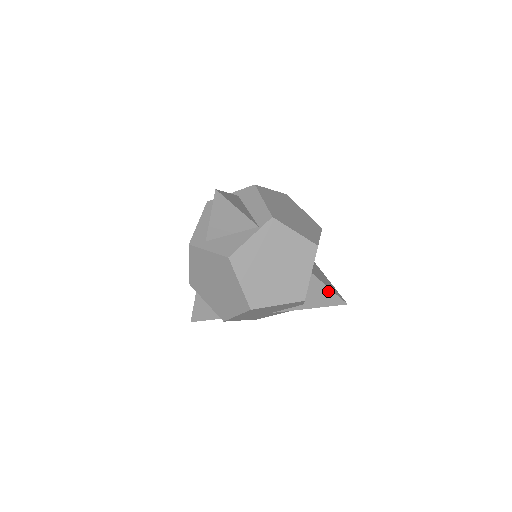
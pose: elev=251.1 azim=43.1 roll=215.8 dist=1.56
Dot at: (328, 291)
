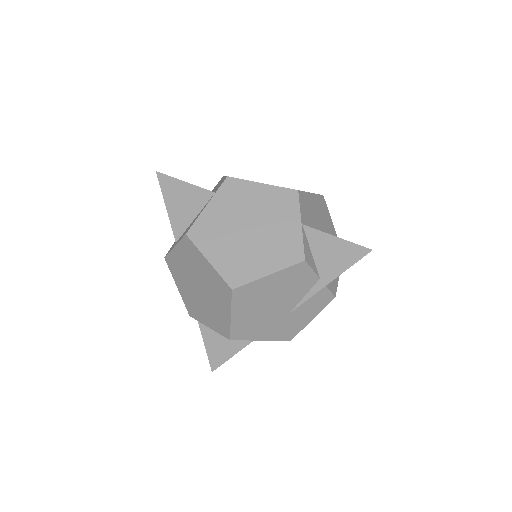
Dot at: (337, 242)
